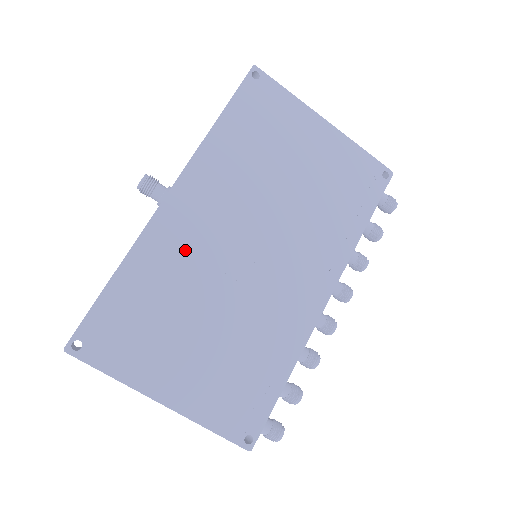
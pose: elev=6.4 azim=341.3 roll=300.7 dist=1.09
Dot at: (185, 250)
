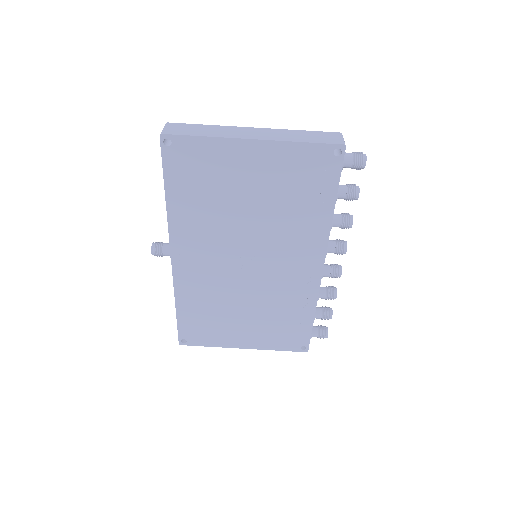
Dot at: (205, 283)
